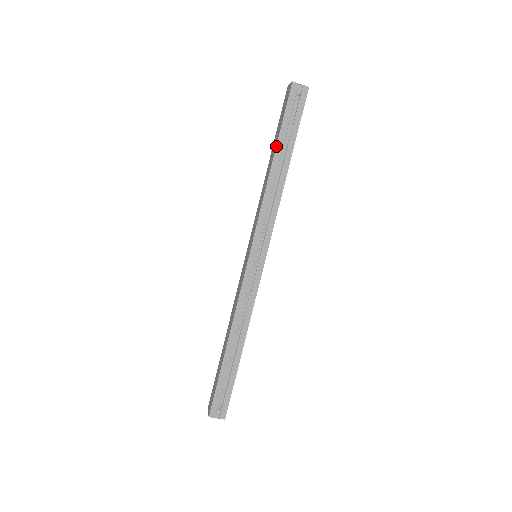
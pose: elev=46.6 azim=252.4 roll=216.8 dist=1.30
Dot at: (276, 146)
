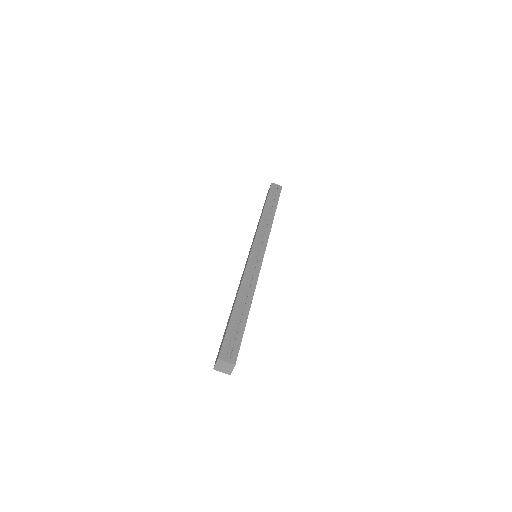
Dot at: (265, 203)
